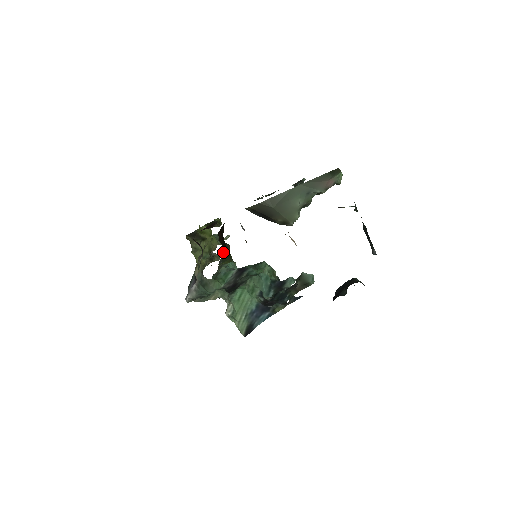
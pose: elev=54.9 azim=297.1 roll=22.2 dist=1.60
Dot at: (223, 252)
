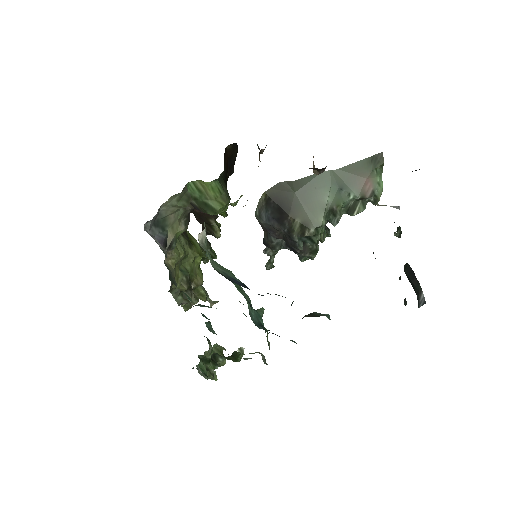
Dot at: (223, 178)
